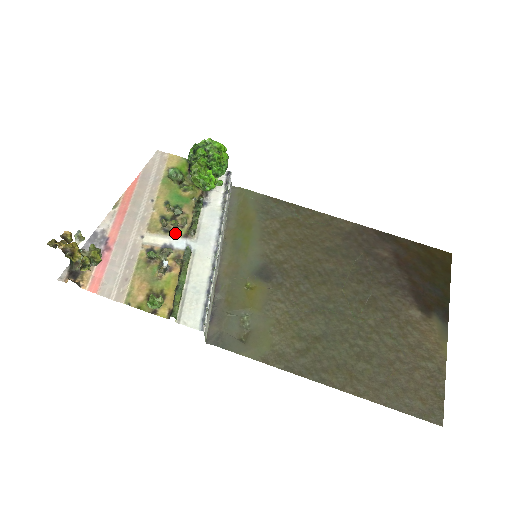
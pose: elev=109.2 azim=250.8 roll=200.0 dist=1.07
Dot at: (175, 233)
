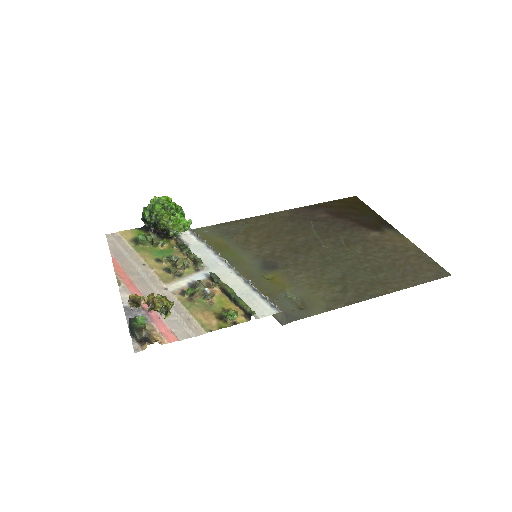
Dot at: (187, 273)
